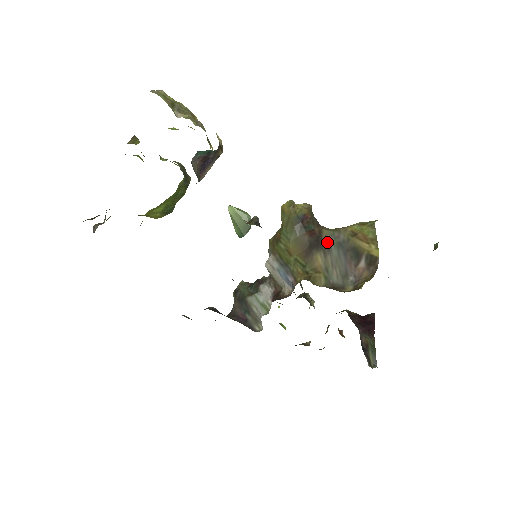
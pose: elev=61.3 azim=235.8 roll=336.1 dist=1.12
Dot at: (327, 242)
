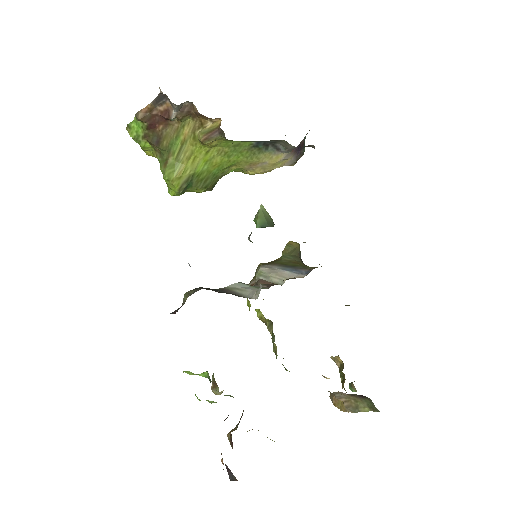
Dot at: occluded
